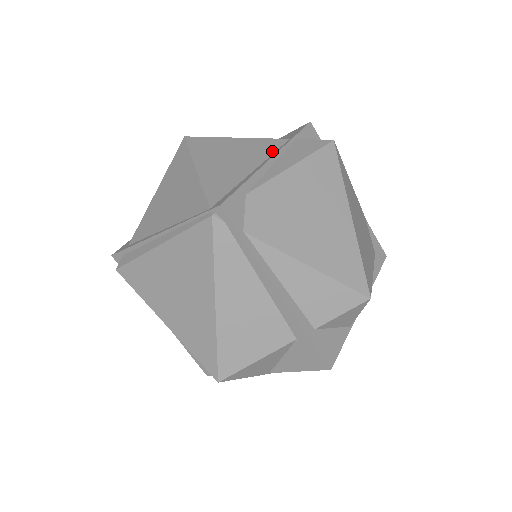
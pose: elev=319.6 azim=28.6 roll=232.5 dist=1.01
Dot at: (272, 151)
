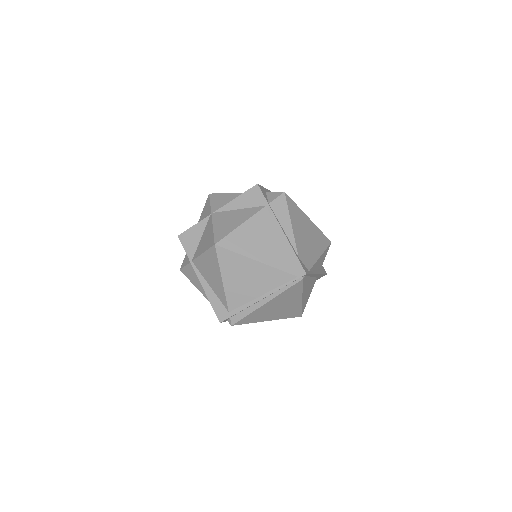
Dot at: (271, 221)
